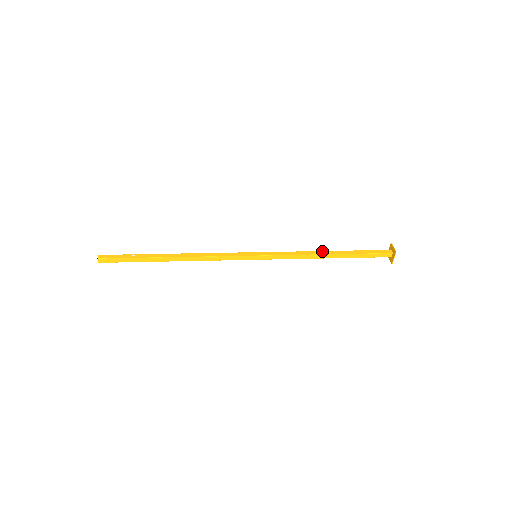
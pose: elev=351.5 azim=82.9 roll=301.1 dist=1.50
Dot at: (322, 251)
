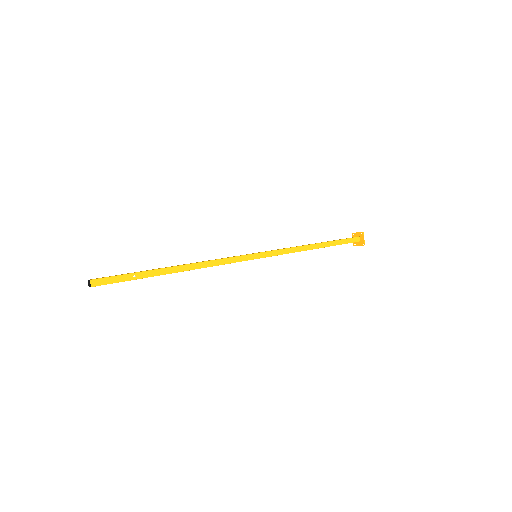
Dot at: (311, 245)
